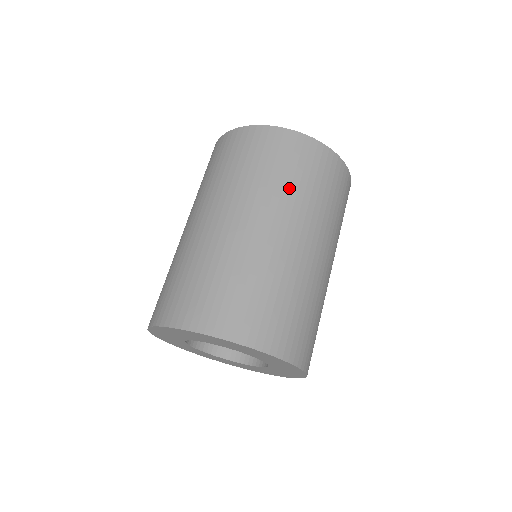
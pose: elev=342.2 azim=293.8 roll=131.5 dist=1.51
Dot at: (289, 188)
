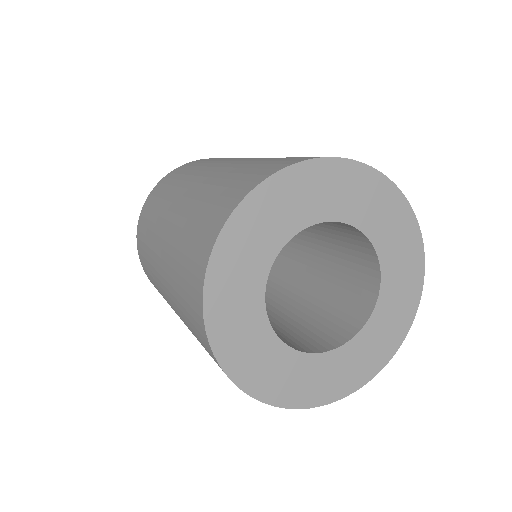
Dot at: occluded
